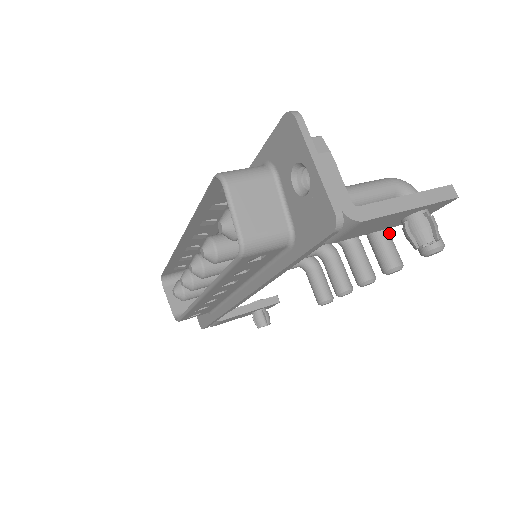
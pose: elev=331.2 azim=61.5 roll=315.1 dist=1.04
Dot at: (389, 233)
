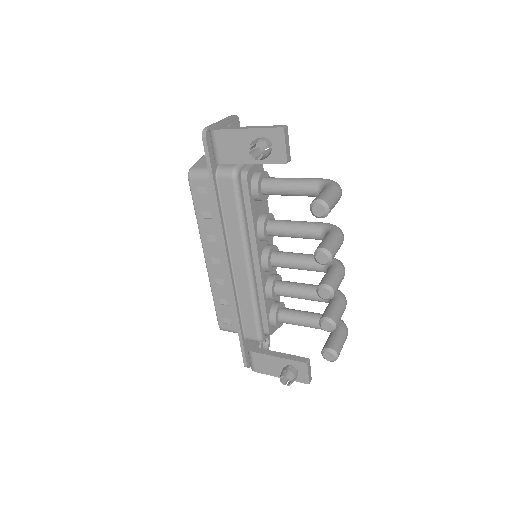
Dot at: (336, 236)
